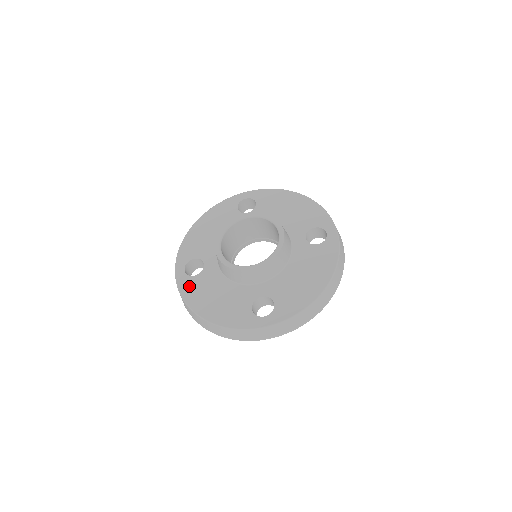
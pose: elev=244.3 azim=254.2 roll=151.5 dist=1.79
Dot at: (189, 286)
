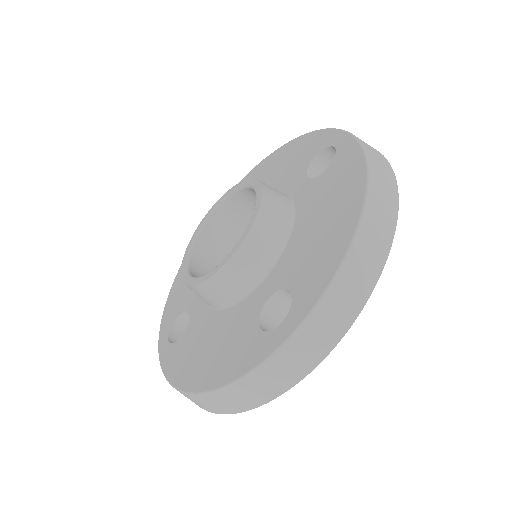
Dot at: (174, 357)
